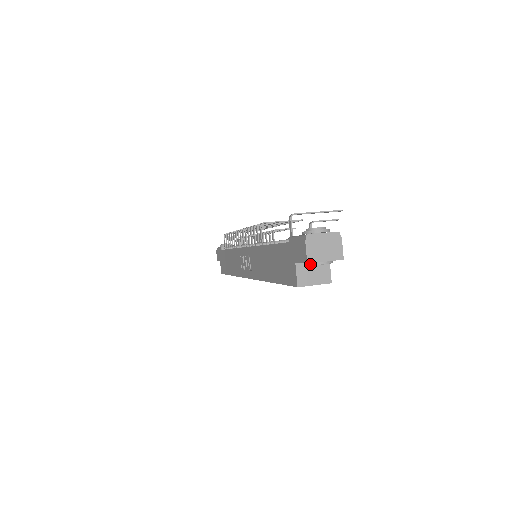
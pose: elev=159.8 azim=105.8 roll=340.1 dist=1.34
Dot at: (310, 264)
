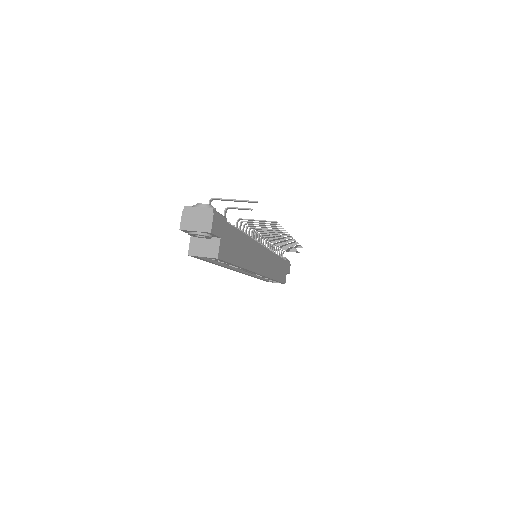
Dot at: (188, 233)
